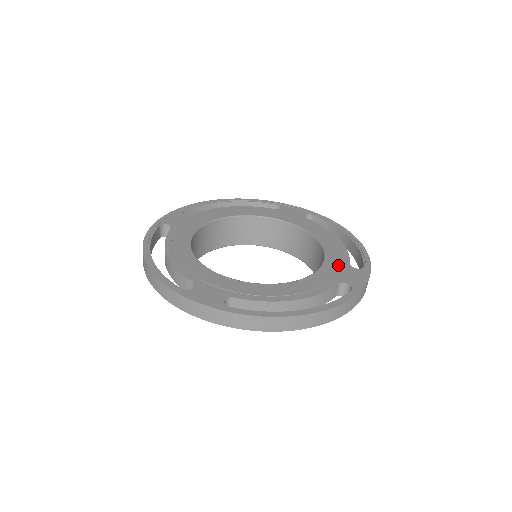
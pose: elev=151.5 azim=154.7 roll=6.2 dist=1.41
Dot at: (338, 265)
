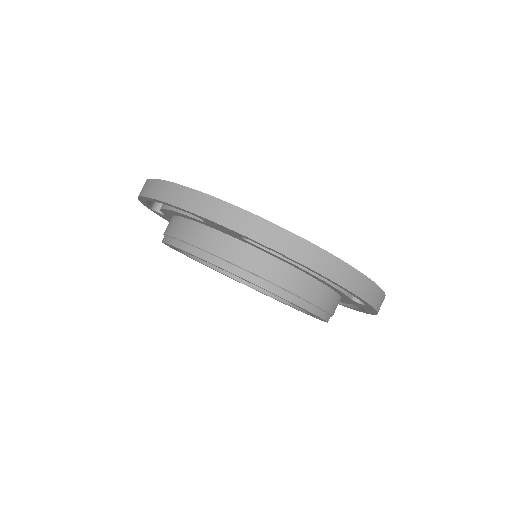
Dot at: occluded
